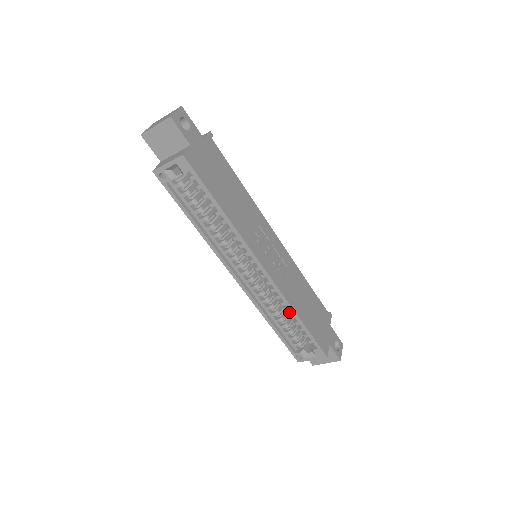
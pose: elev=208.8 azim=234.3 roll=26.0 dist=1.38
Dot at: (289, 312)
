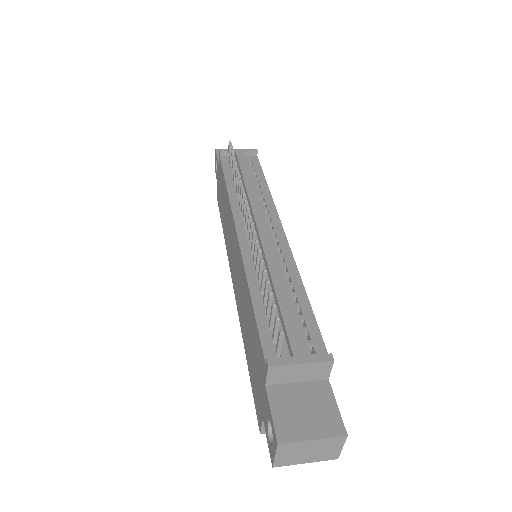
Dot at: occluded
